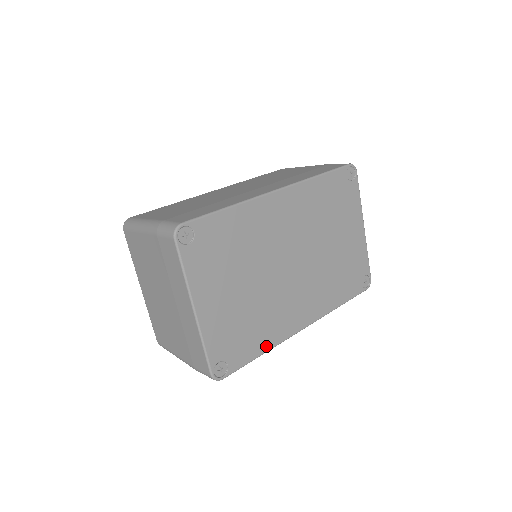
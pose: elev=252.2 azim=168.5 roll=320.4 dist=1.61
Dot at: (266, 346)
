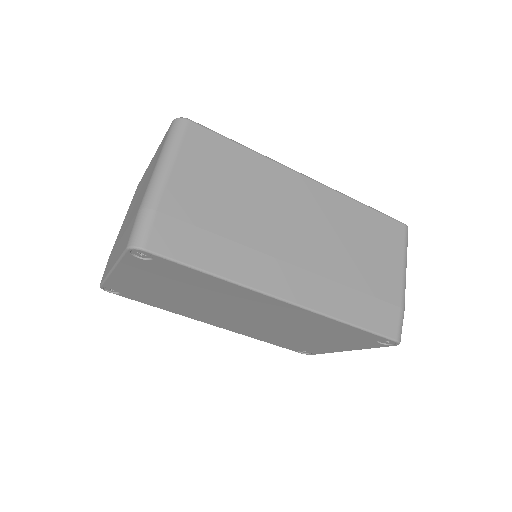
Dot at: (166, 309)
